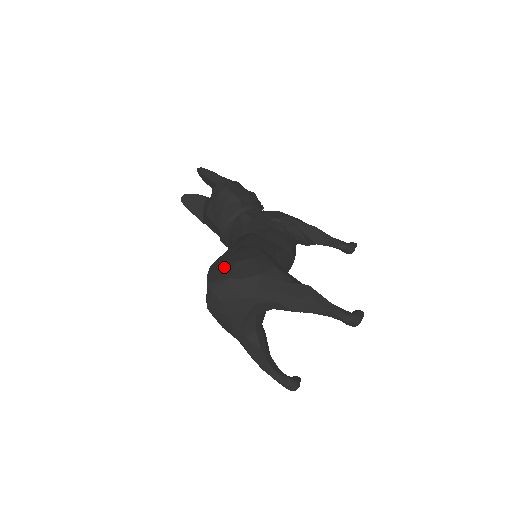
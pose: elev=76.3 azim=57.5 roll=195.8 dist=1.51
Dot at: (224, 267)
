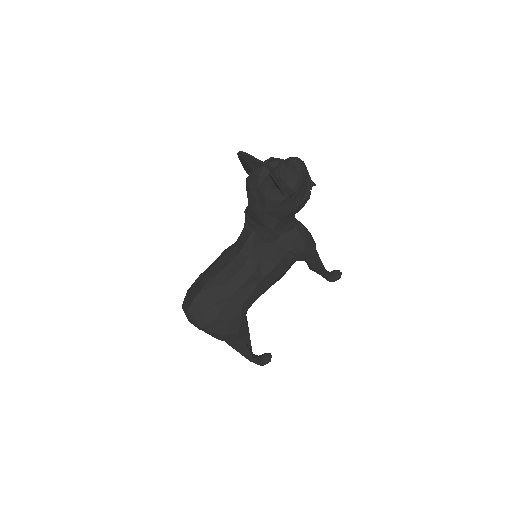
Dot at: (205, 313)
